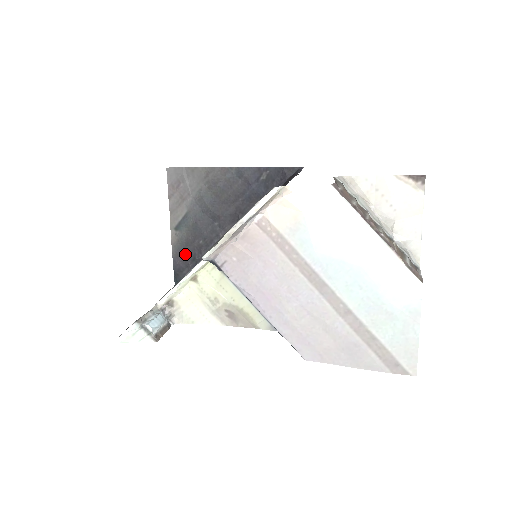
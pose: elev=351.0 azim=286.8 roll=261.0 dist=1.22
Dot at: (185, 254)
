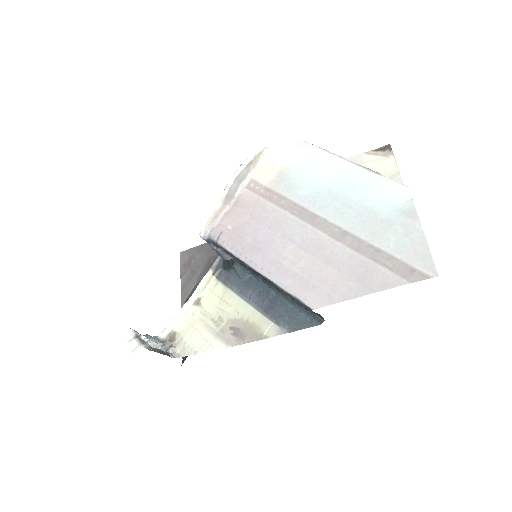
Dot at: occluded
